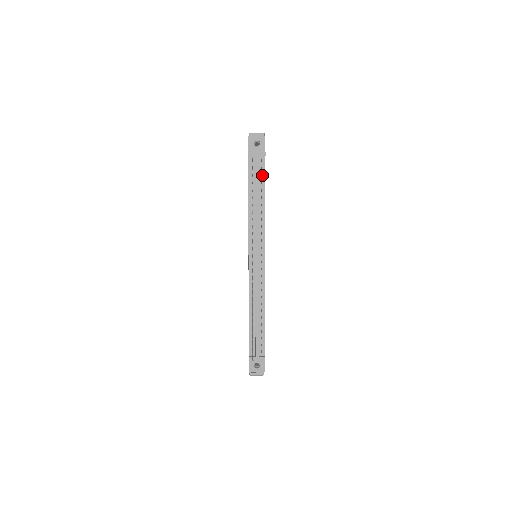
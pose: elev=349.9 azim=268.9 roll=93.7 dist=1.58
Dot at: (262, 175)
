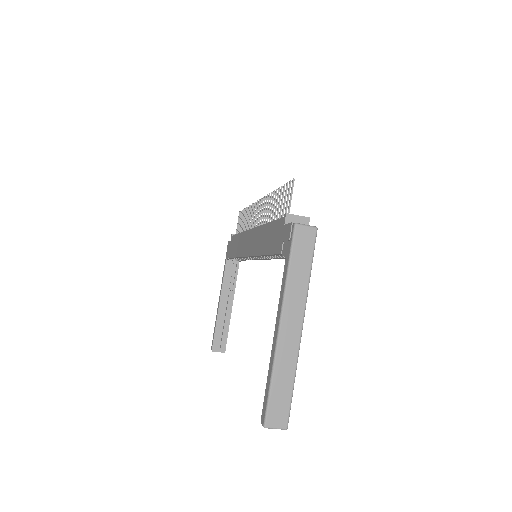
Dot at: occluded
